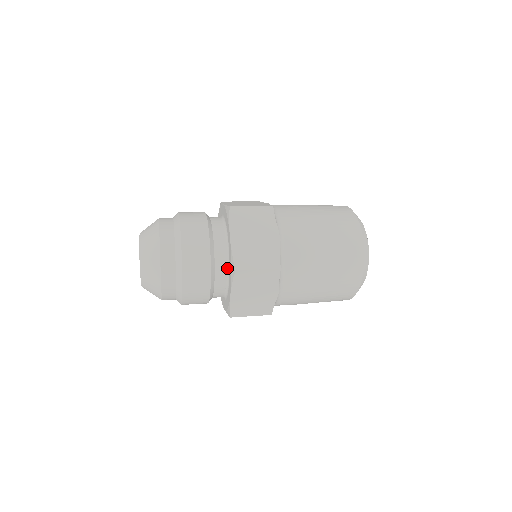
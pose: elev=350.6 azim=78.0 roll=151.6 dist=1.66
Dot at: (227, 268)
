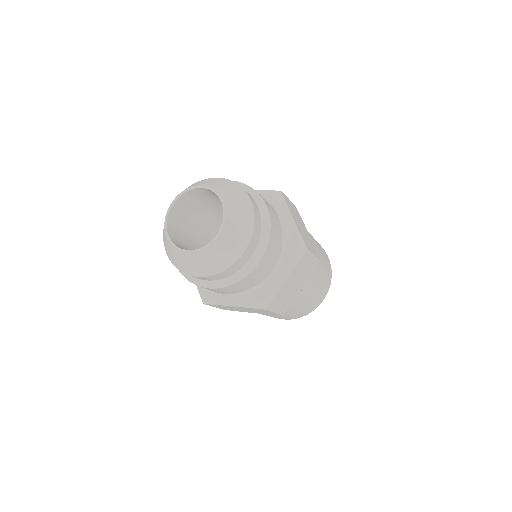
Dot at: occluded
